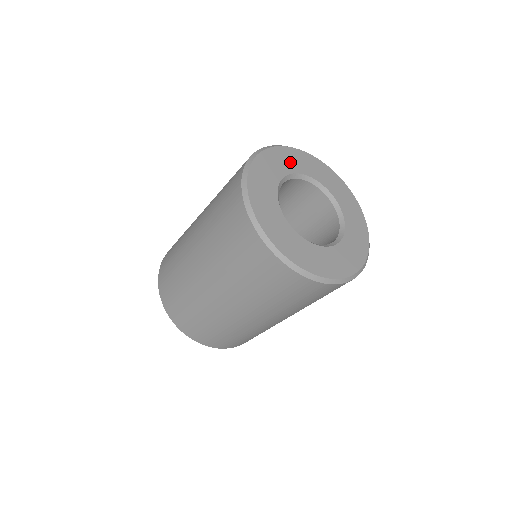
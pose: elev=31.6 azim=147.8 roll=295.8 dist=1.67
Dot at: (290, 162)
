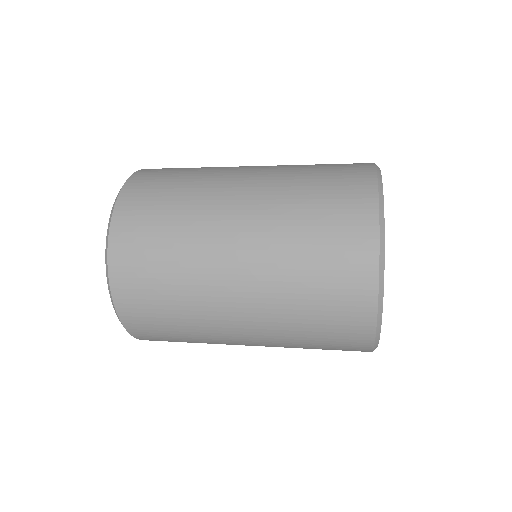
Dot at: occluded
